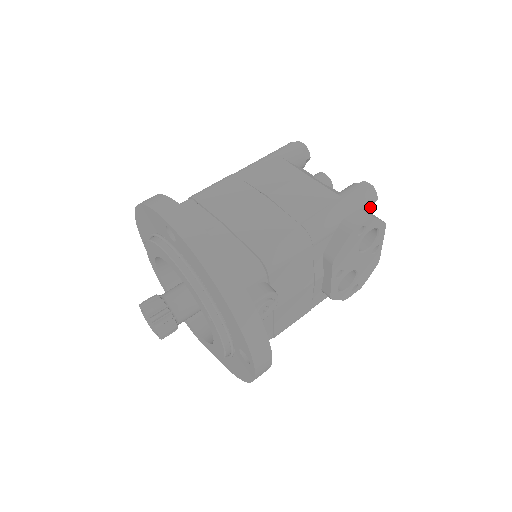
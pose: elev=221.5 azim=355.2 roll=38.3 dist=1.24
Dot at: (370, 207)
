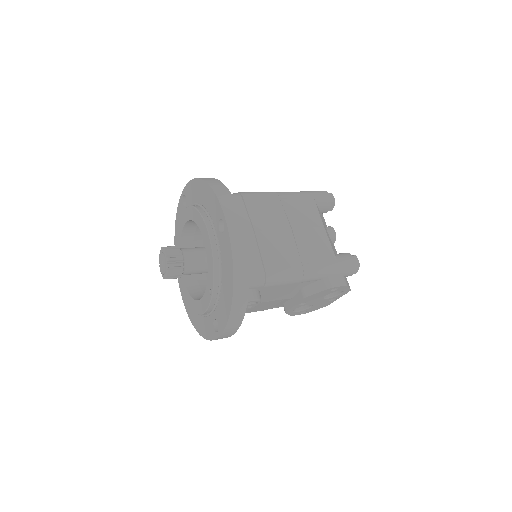
Dot at: (349, 275)
